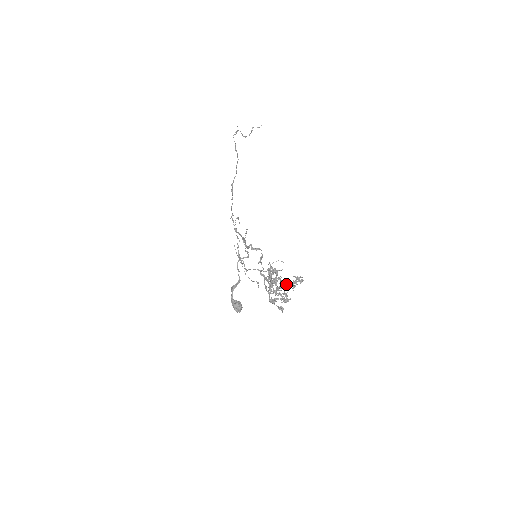
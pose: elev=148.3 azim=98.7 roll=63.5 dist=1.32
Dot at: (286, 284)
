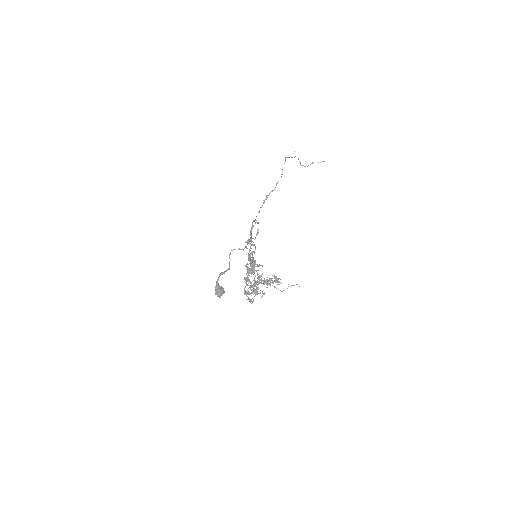
Dot at: occluded
